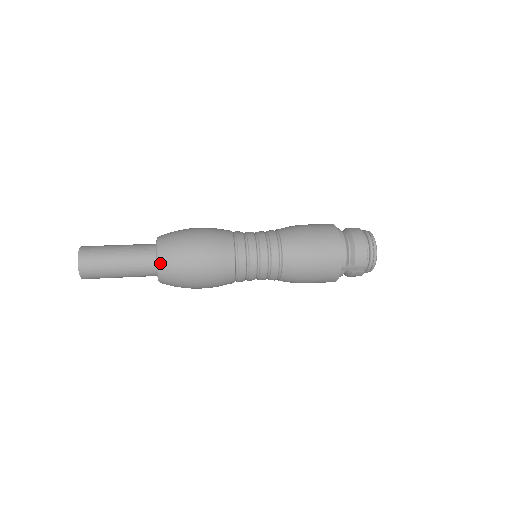
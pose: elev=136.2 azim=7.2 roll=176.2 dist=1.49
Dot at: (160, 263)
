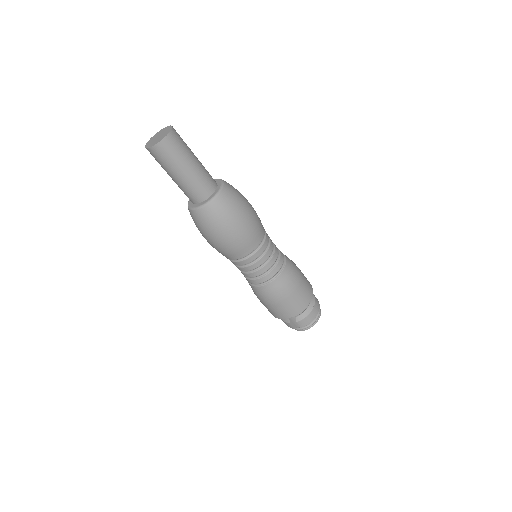
Dot at: (212, 204)
